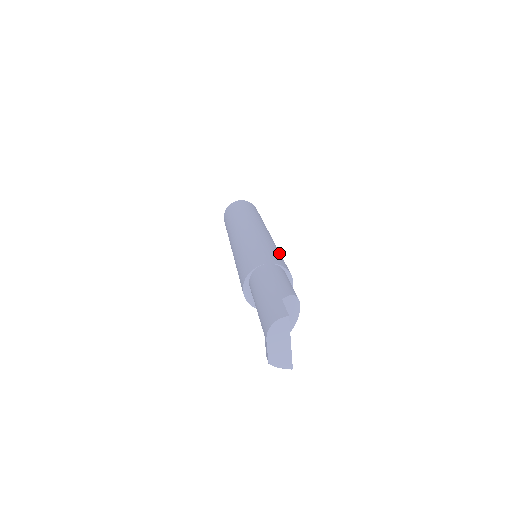
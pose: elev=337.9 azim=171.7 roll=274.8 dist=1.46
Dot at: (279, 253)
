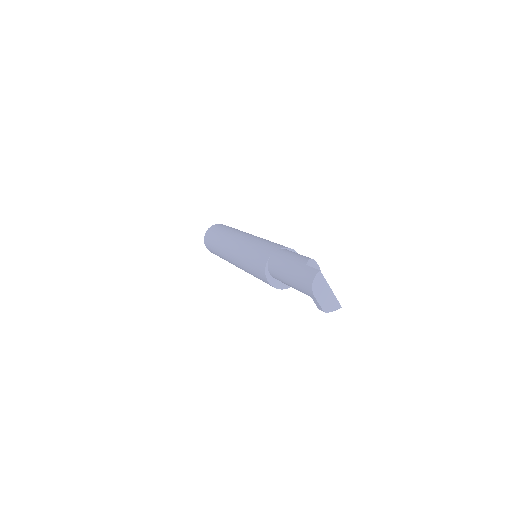
Dot at: occluded
